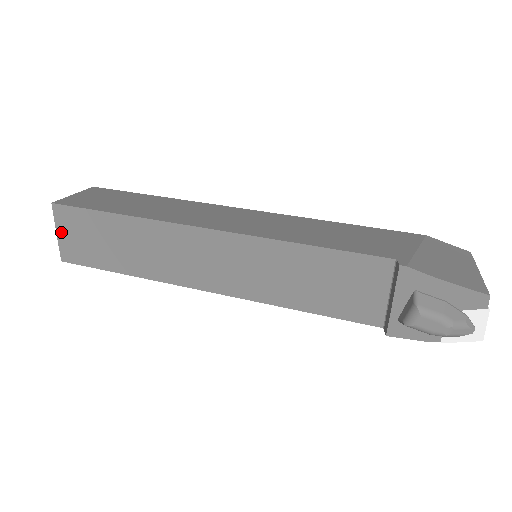
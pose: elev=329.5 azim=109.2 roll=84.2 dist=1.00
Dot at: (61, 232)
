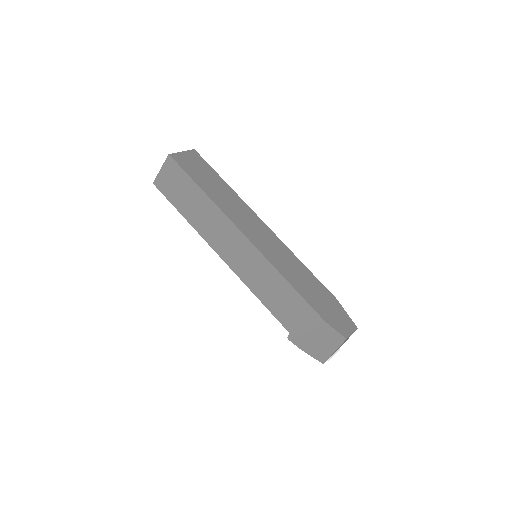
Dot at: occluded
